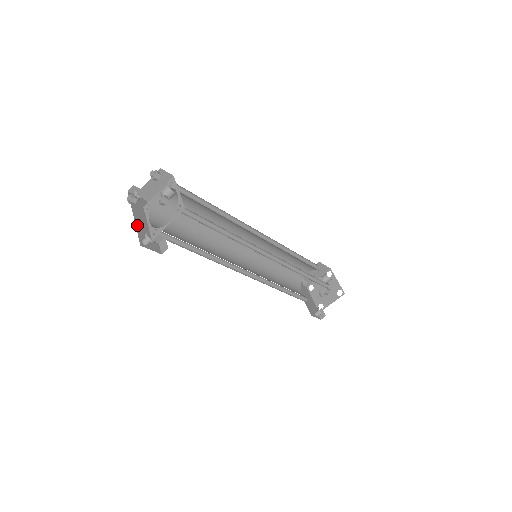
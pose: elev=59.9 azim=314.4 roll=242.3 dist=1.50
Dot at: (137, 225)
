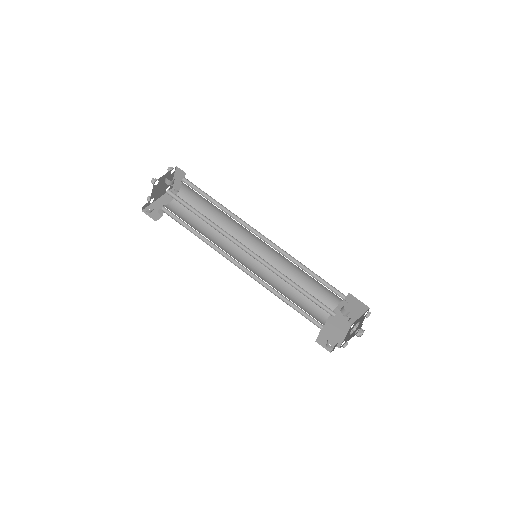
Dot at: (148, 199)
